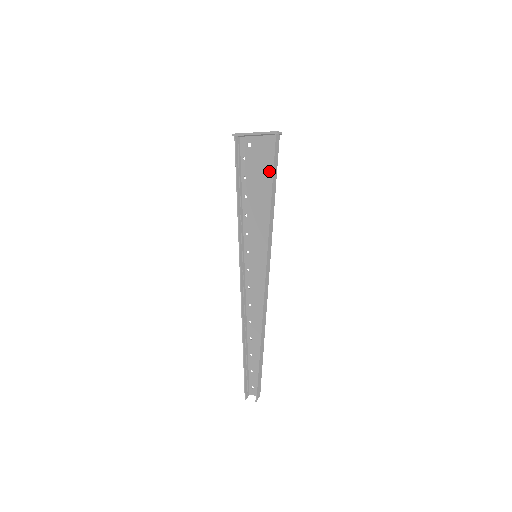
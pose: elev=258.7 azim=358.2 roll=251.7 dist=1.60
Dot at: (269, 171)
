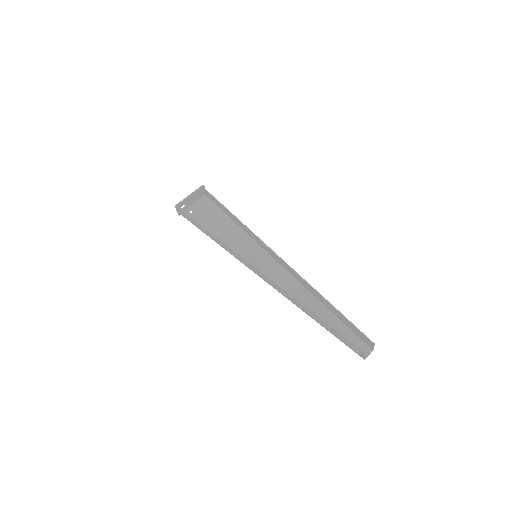
Dot at: (216, 212)
